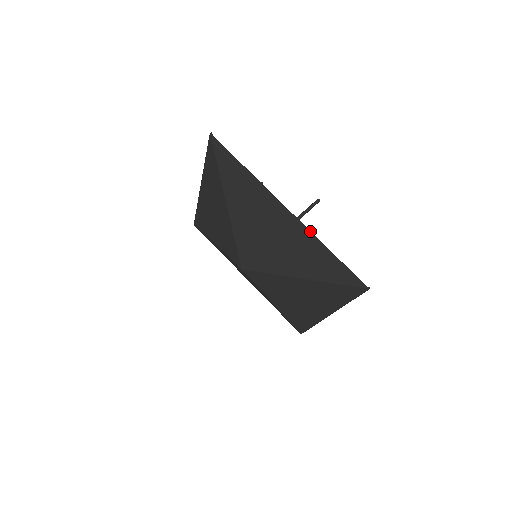
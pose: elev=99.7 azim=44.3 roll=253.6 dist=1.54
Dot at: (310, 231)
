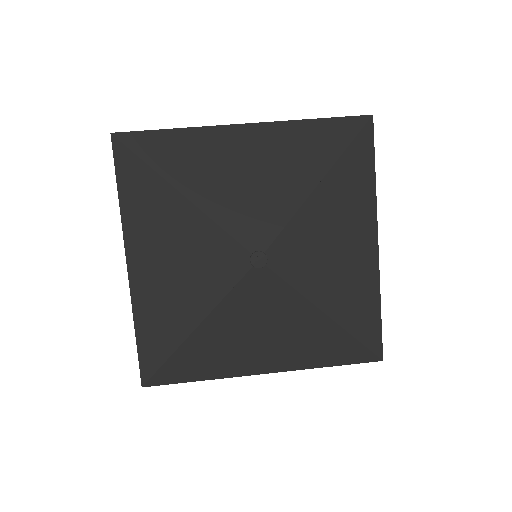
Dot at: (282, 121)
